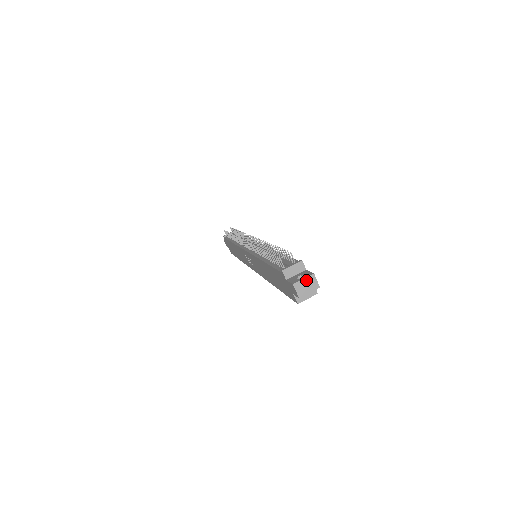
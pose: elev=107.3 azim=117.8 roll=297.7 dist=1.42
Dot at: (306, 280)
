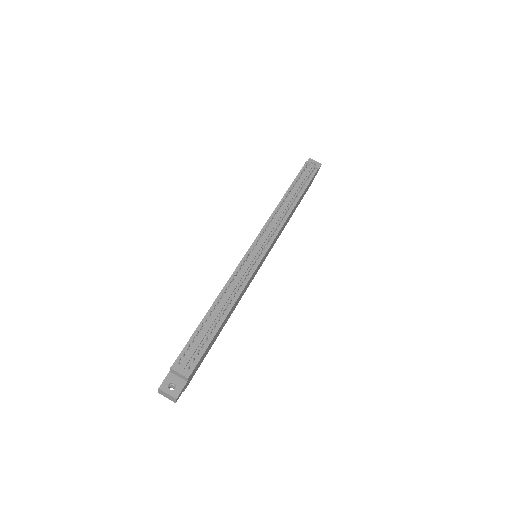
Dot at: (169, 395)
